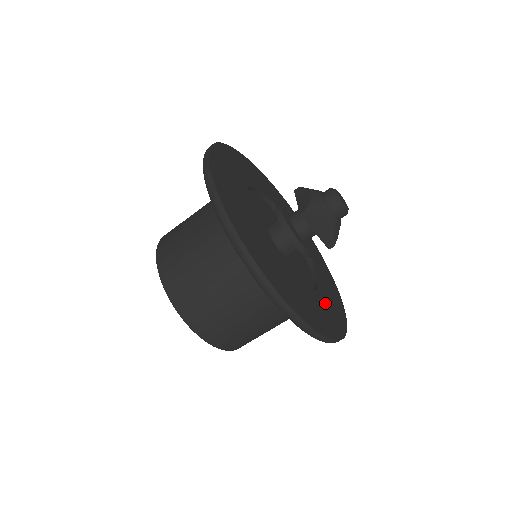
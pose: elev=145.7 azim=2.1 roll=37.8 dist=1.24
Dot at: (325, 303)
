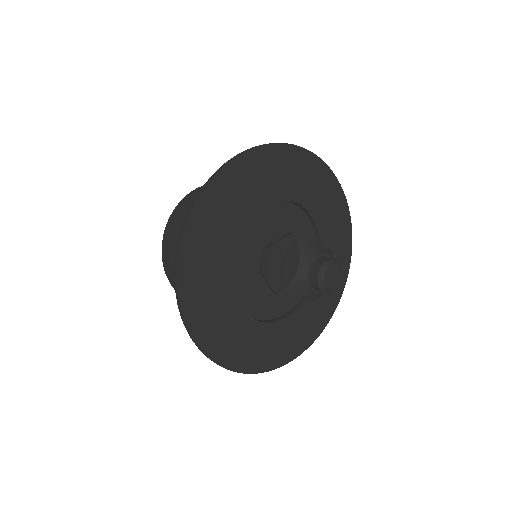
Dot at: (308, 313)
